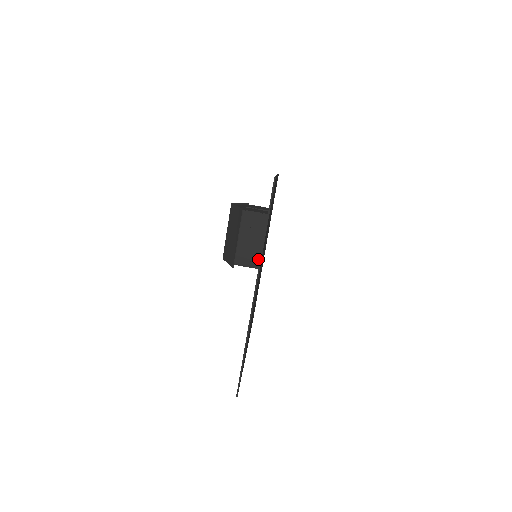
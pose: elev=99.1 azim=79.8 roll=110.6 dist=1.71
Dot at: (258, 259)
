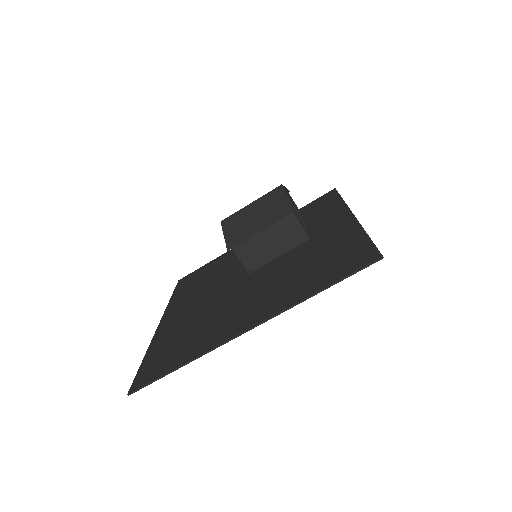
Dot at: (257, 264)
